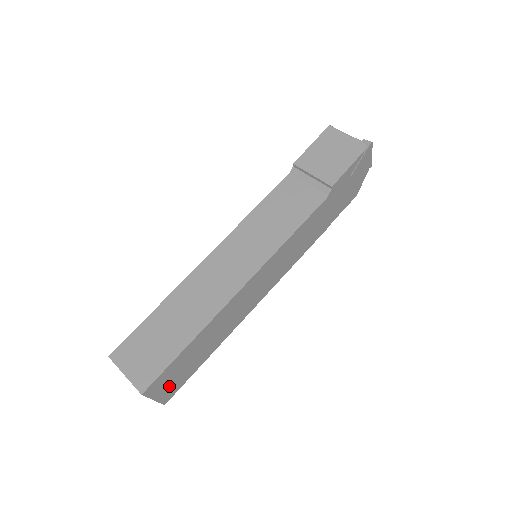
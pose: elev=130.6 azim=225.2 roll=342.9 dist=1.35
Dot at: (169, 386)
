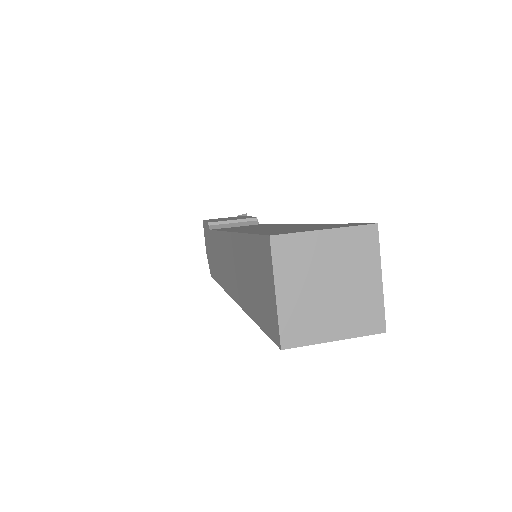
Dot at: occluded
